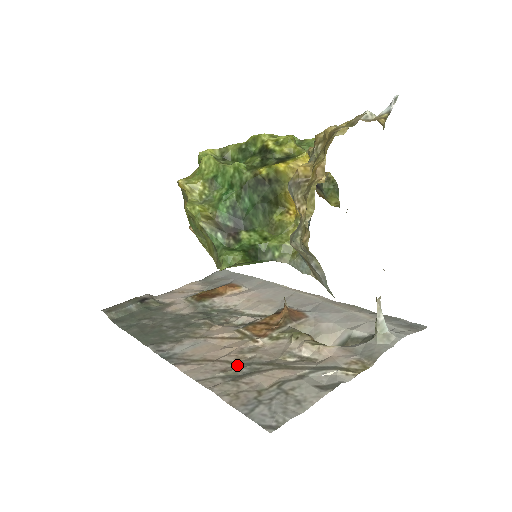
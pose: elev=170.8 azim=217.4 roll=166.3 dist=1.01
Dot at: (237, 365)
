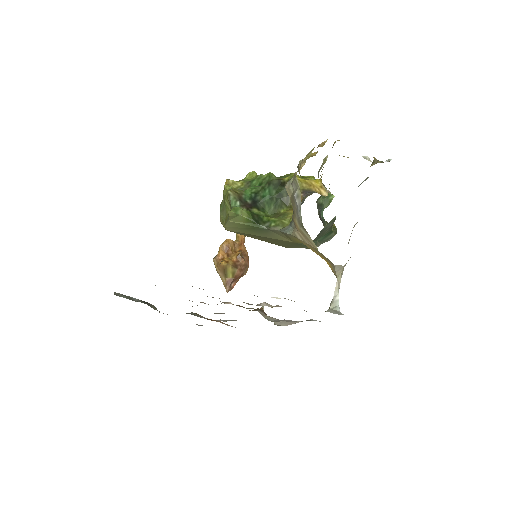
Dot at: occluded
